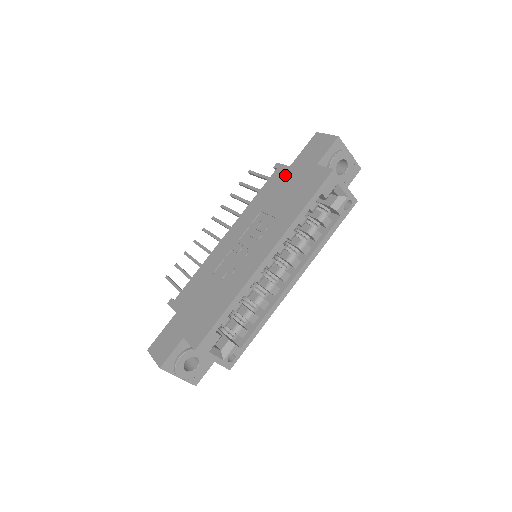
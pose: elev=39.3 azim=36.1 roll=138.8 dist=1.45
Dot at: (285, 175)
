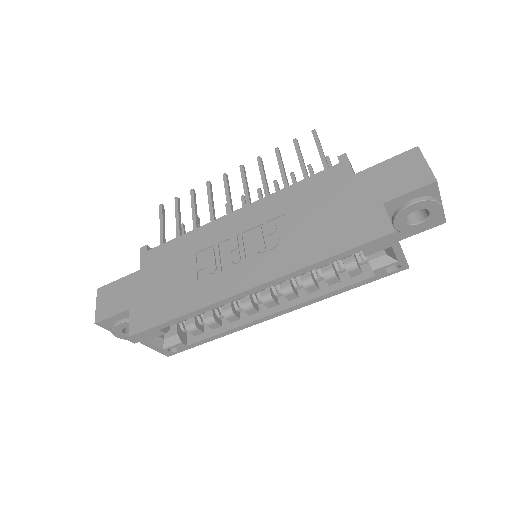
Dot at: (341, 184)
